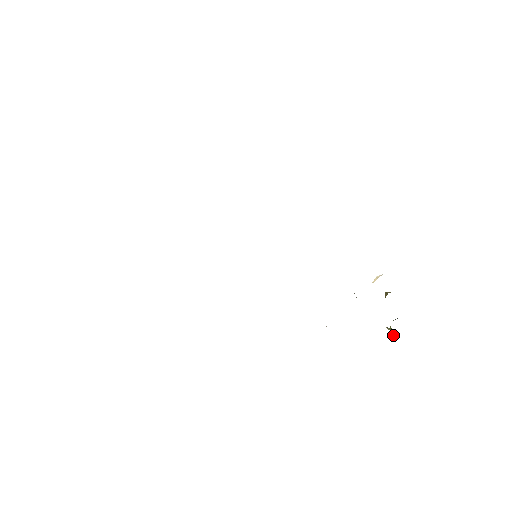
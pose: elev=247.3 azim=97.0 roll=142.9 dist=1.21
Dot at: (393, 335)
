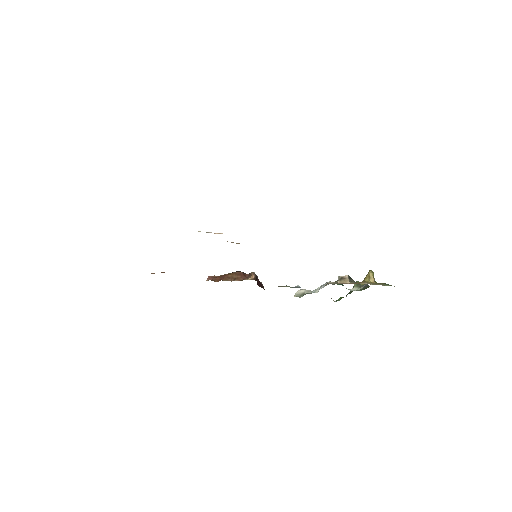
Dot at: occluded
